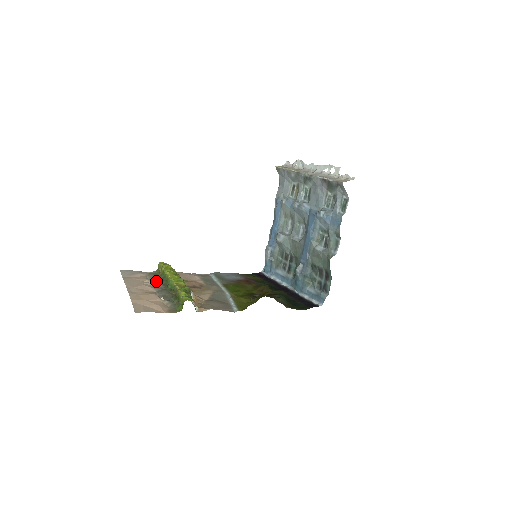
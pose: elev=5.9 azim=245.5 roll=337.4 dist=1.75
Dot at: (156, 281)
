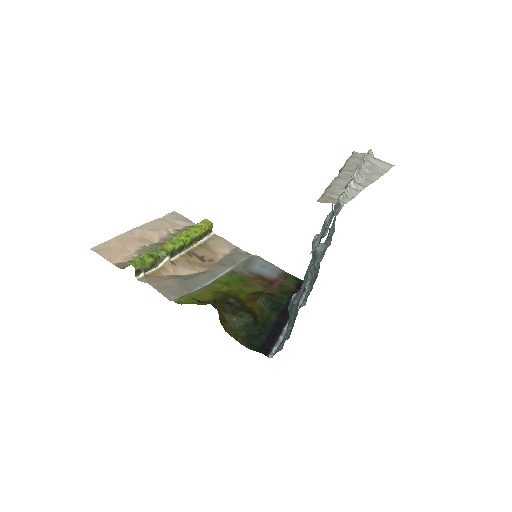
Dot at: occluded
